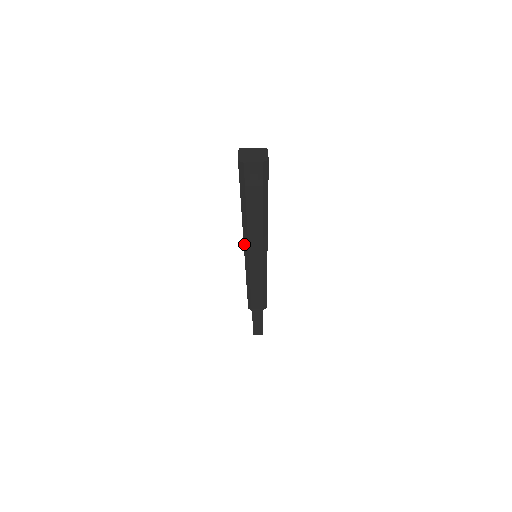
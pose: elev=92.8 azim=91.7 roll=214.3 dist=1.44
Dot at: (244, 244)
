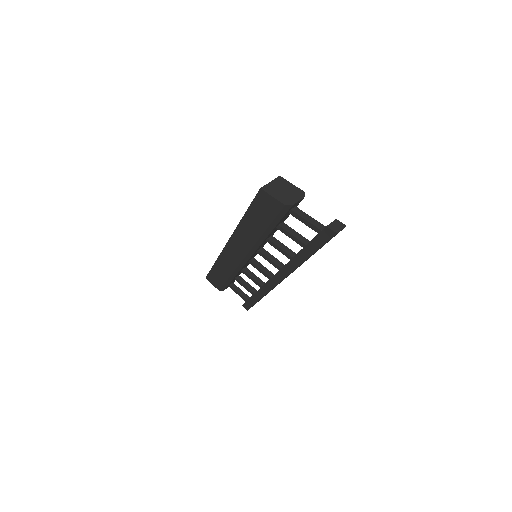
Dot at: (249, 253)
